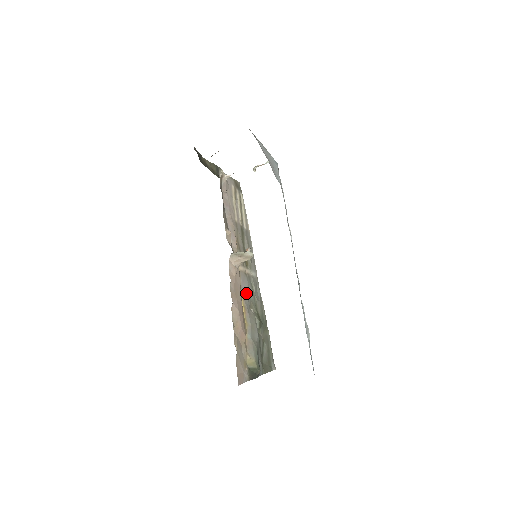
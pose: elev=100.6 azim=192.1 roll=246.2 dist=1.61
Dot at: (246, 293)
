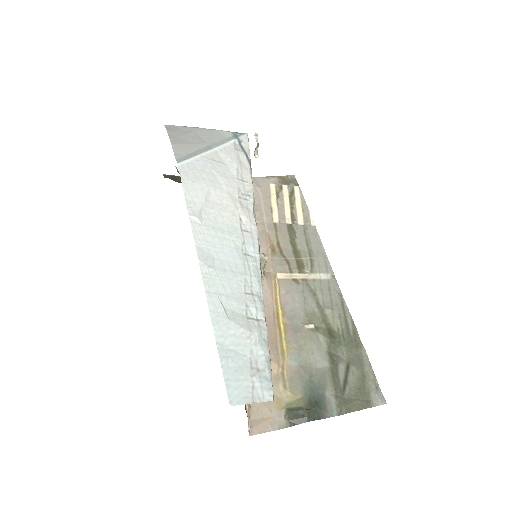
Dot at: (295, 306)
